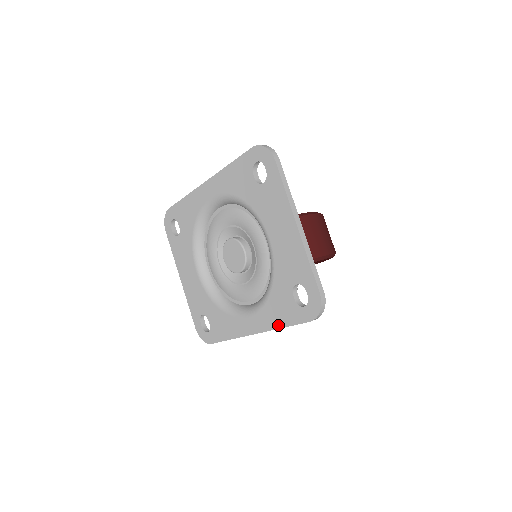
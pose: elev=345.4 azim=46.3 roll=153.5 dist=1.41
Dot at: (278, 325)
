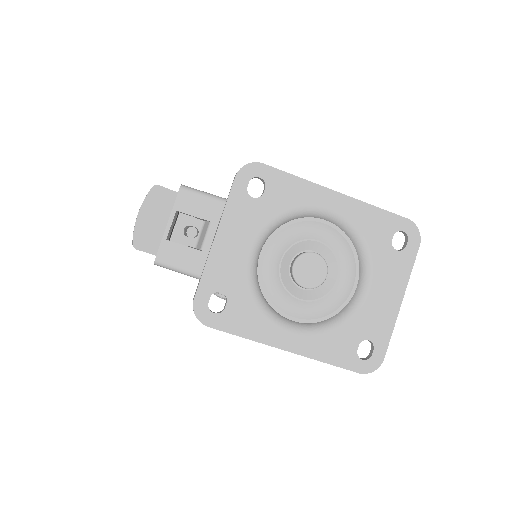
Dot at: (324, 359)
